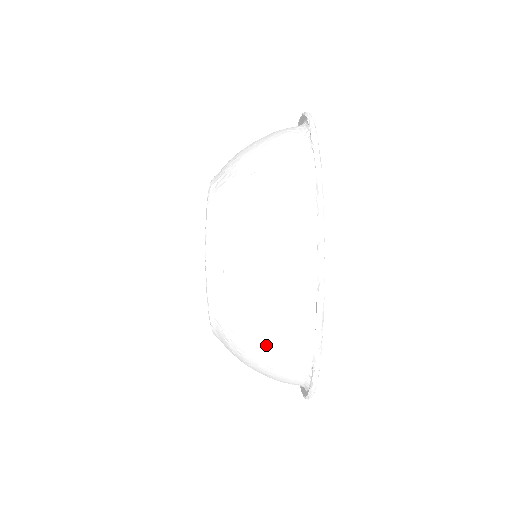
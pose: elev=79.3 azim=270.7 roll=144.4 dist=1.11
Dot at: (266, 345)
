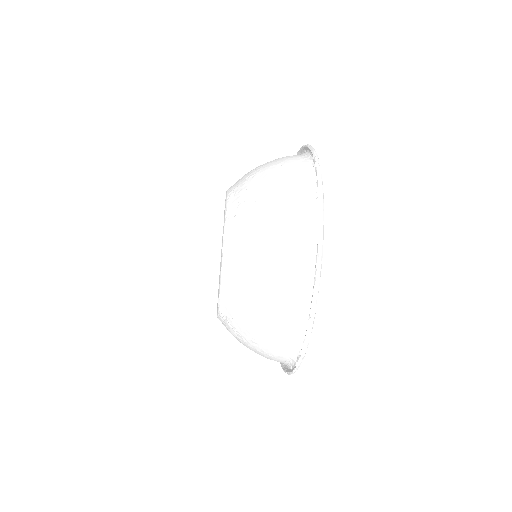
Dot at: occluded
